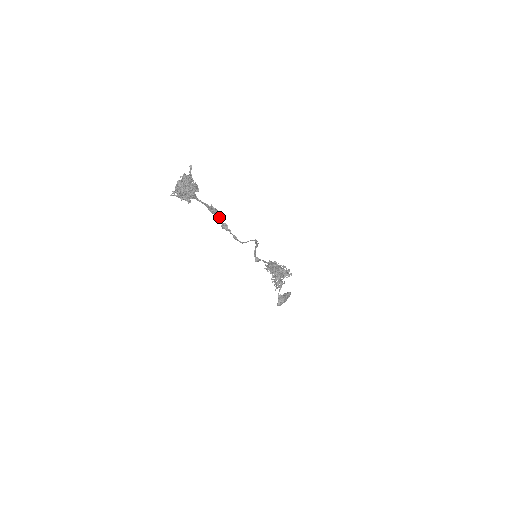
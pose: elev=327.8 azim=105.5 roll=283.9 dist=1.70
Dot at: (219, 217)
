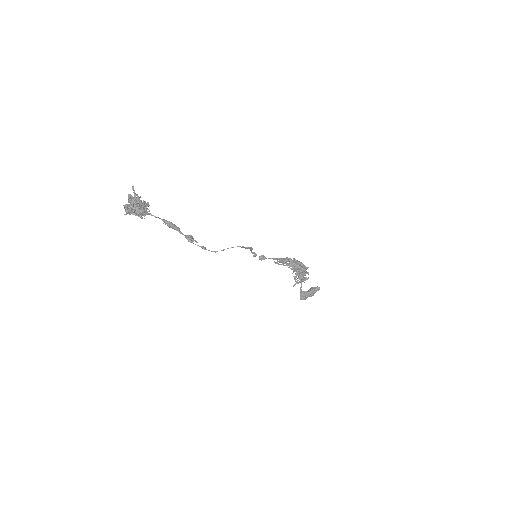
Dot at: (178, 231)
